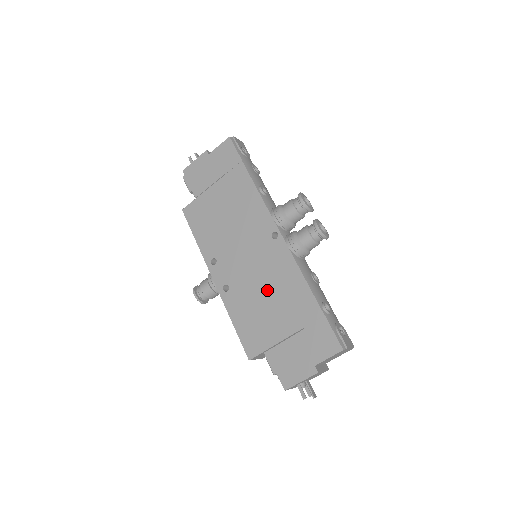
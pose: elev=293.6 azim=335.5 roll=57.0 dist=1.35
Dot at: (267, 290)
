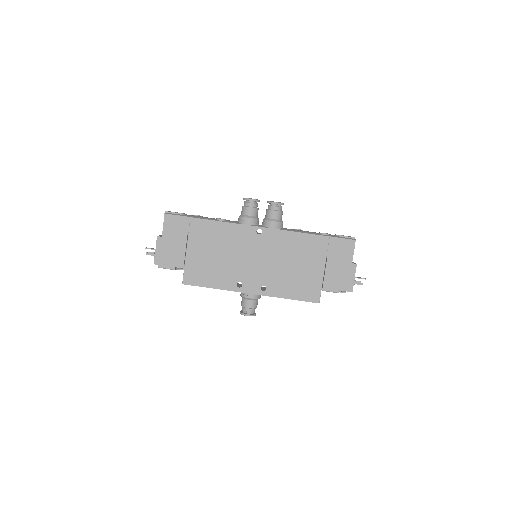
Dot at: (288, 261)
